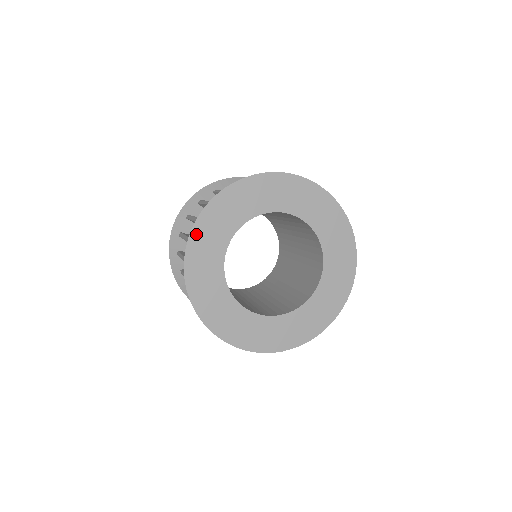
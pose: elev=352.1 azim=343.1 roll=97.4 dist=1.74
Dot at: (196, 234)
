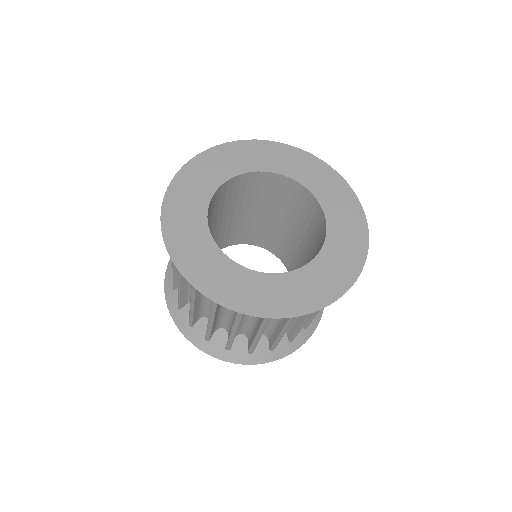
Dot at: (171, 240)
